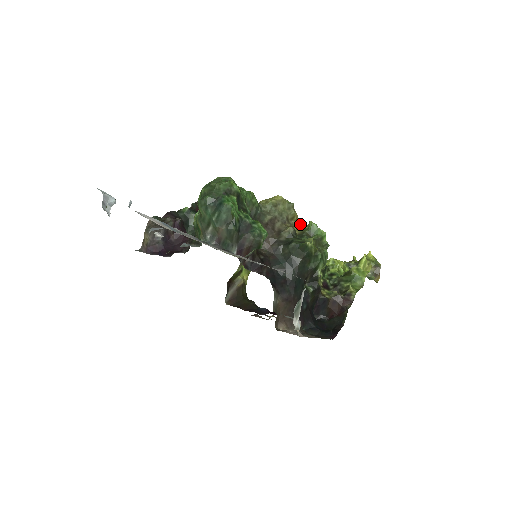
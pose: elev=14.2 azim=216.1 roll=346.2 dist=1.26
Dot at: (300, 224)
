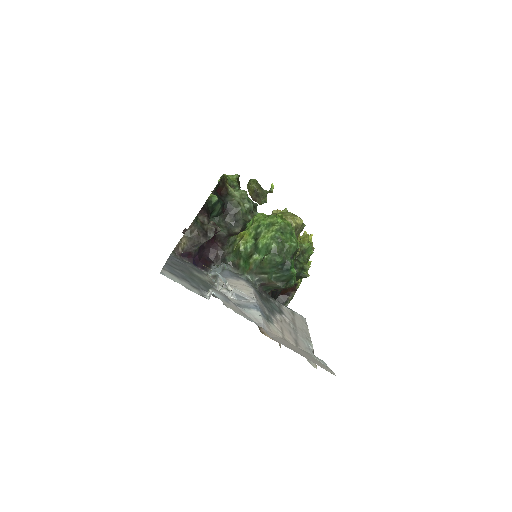
Dot at: (298, 237)
